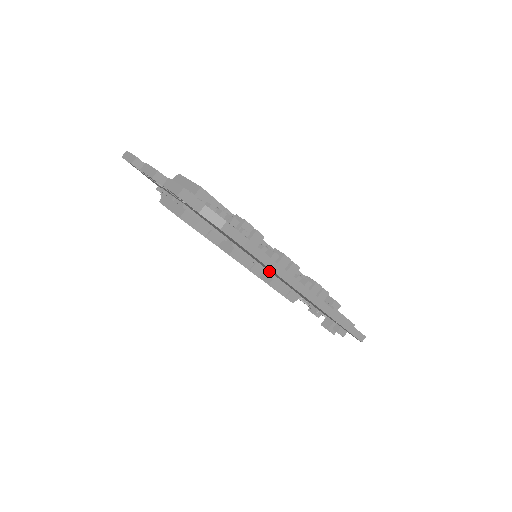
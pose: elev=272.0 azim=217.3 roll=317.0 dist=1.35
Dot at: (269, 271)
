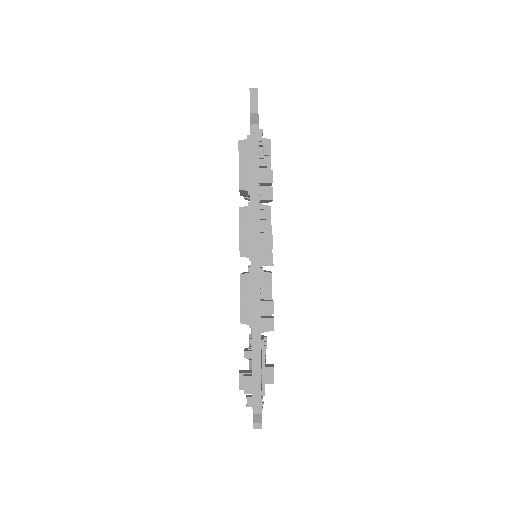
Dot at: occluded
